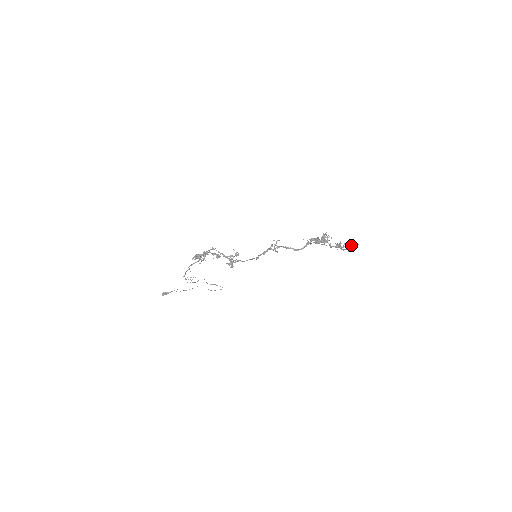
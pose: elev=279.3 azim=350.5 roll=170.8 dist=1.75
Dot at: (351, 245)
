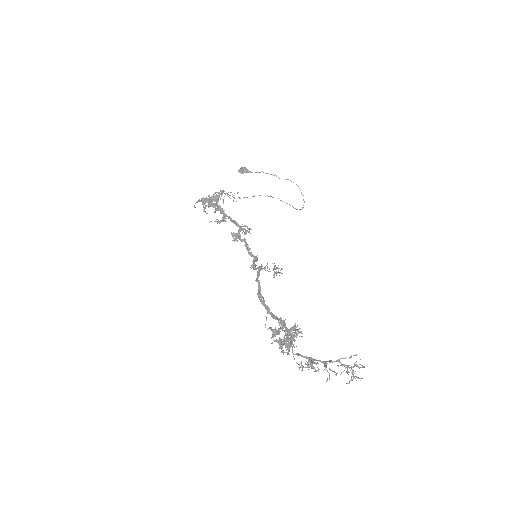
Dot at: (327, 379)
